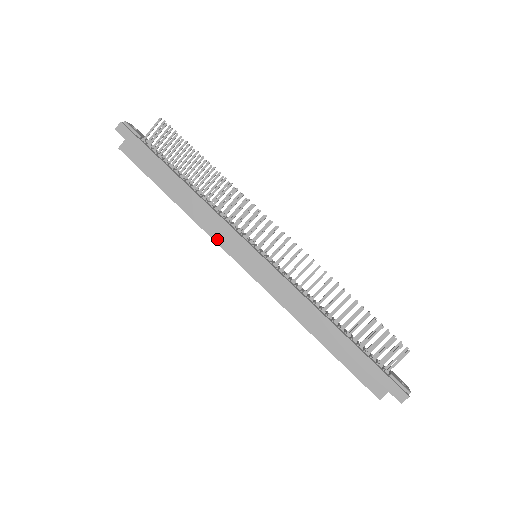
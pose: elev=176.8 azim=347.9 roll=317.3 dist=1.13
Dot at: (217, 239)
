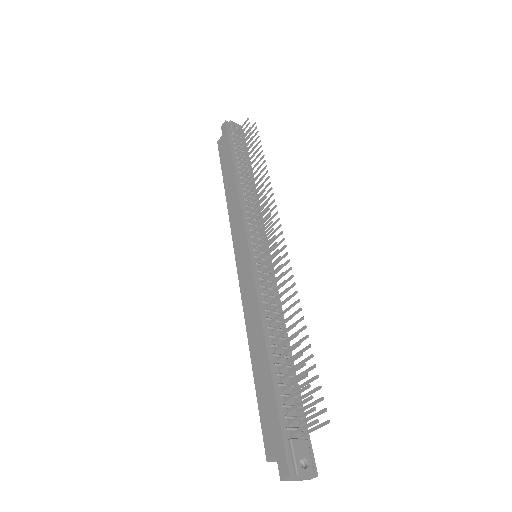
Dot at: (233, 229)
